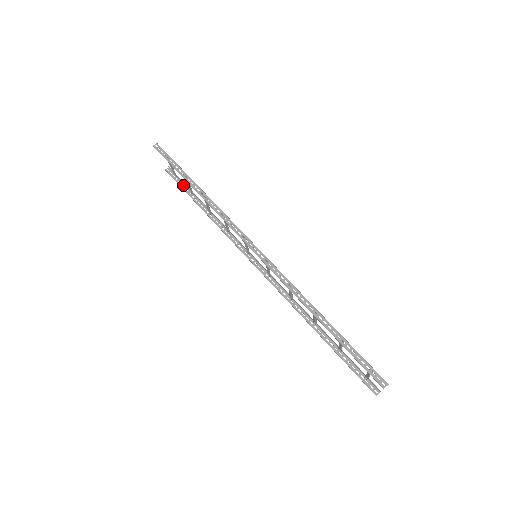
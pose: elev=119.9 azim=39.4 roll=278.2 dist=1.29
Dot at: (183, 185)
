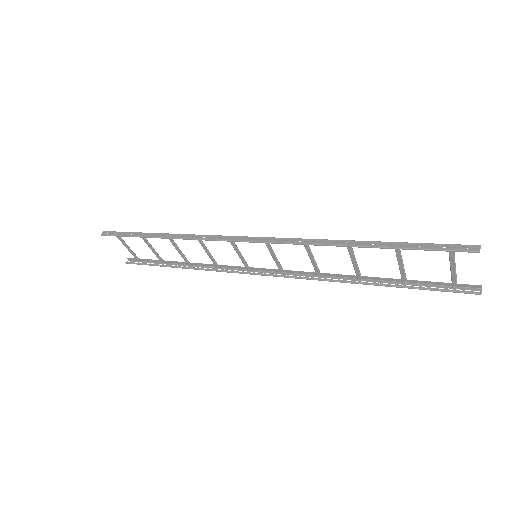
Dot at: (150, 263)
